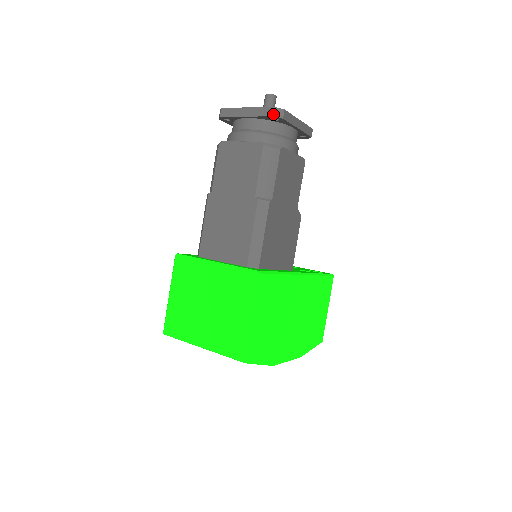
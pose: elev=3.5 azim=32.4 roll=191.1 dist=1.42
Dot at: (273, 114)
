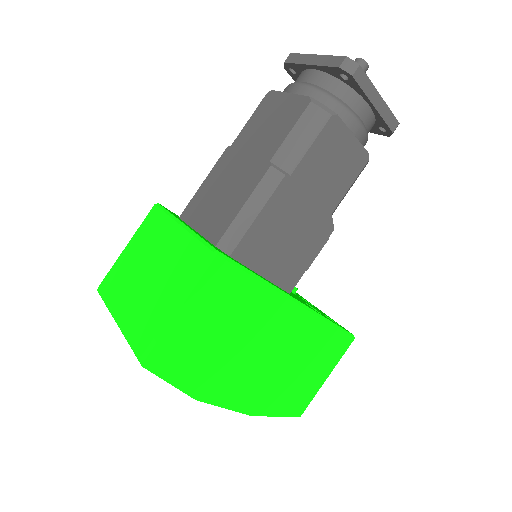
Dot at: (341, 65)
